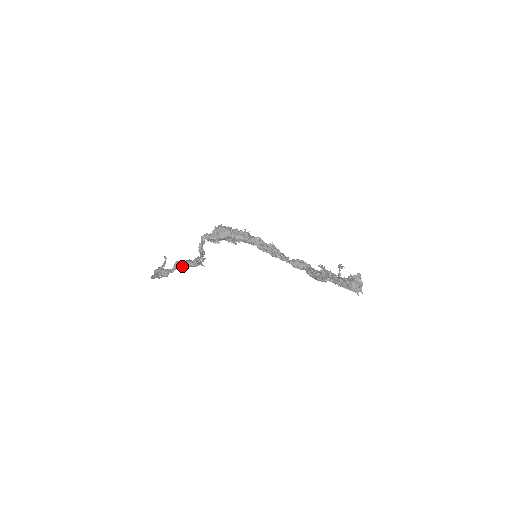
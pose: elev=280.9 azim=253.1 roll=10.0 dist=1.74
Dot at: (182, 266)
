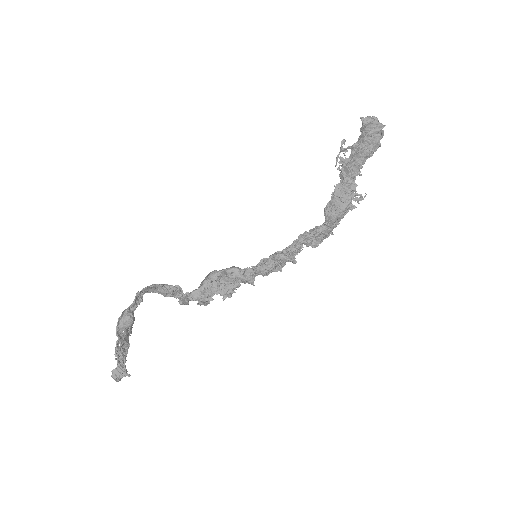
Dot at: (151, 286)
